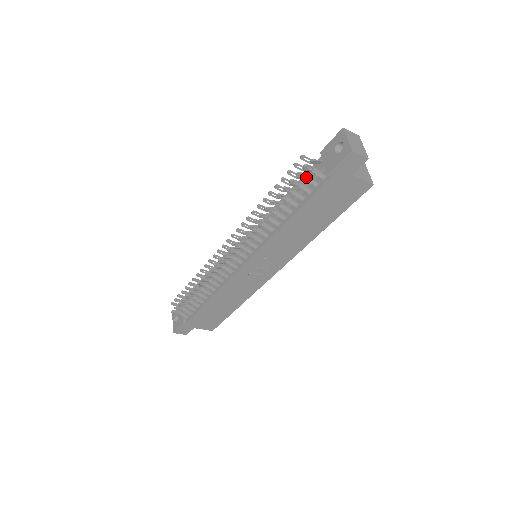
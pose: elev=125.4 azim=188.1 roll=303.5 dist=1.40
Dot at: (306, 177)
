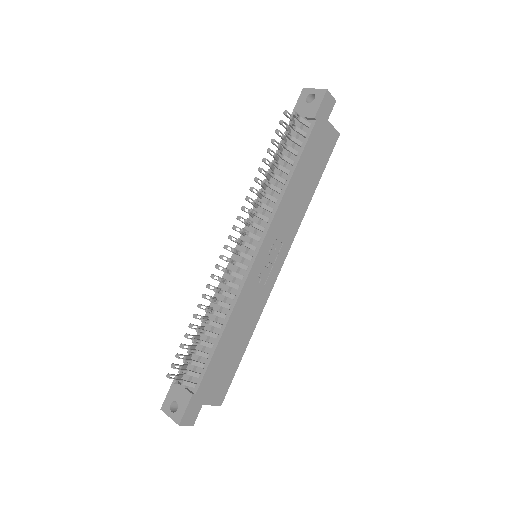
Dot at: (295, 128)
